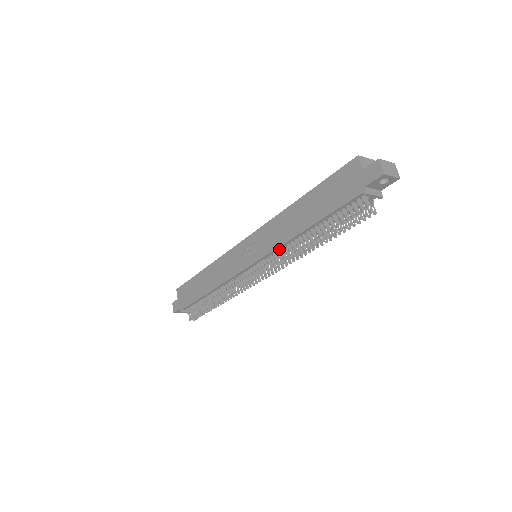
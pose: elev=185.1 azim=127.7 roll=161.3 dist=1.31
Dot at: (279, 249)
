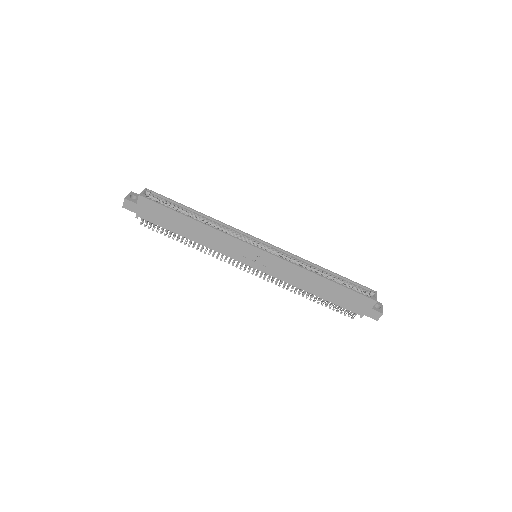
Dot at: (283, 279)
